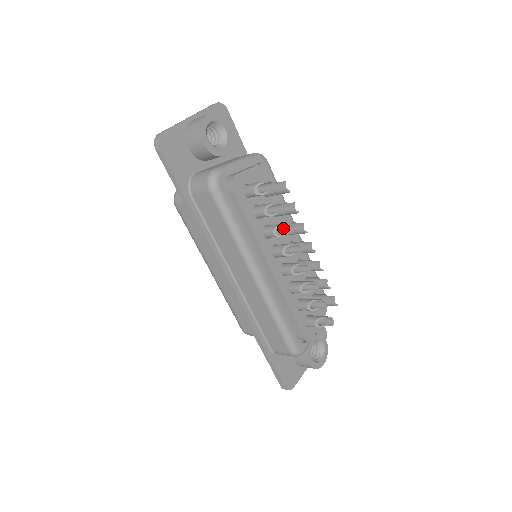
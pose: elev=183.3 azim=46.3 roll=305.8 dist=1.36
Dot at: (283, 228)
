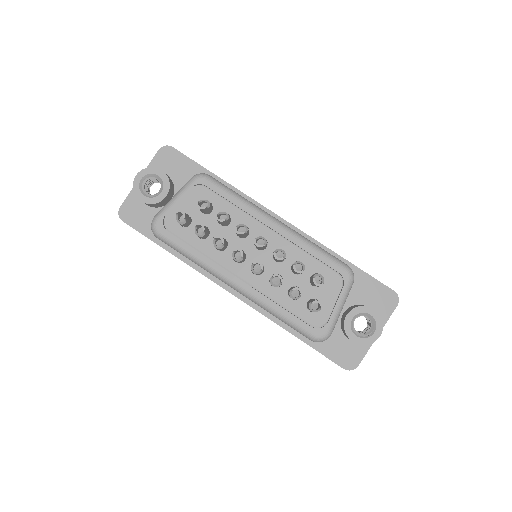
Dot at: occluded
